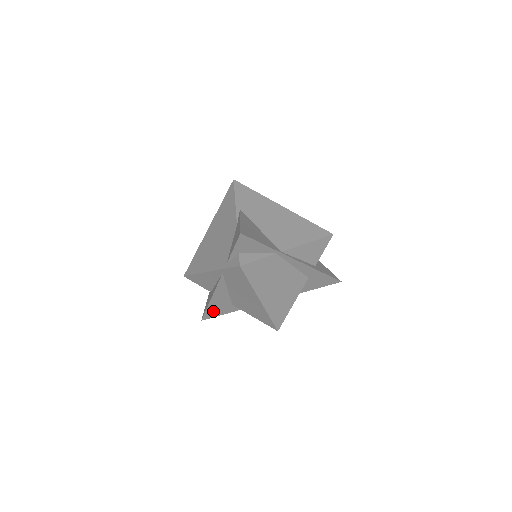
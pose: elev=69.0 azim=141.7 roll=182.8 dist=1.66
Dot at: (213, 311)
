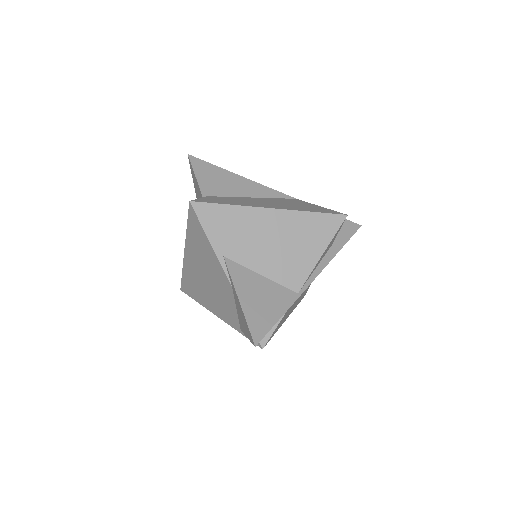
Dot at: occluded
